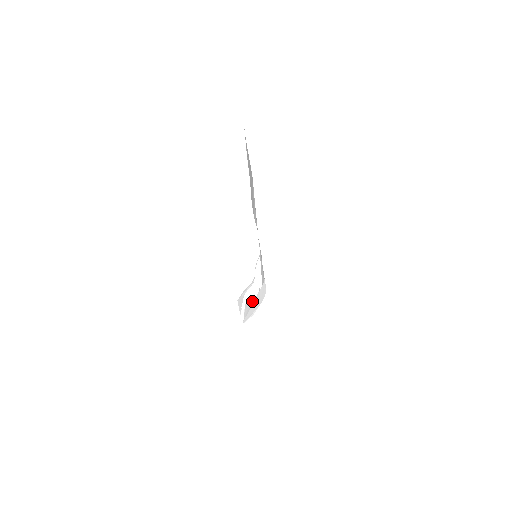
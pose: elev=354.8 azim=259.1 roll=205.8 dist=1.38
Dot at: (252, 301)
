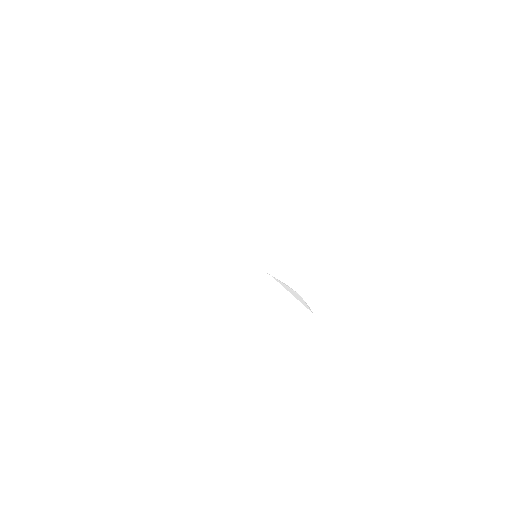
Dot at: occluded
